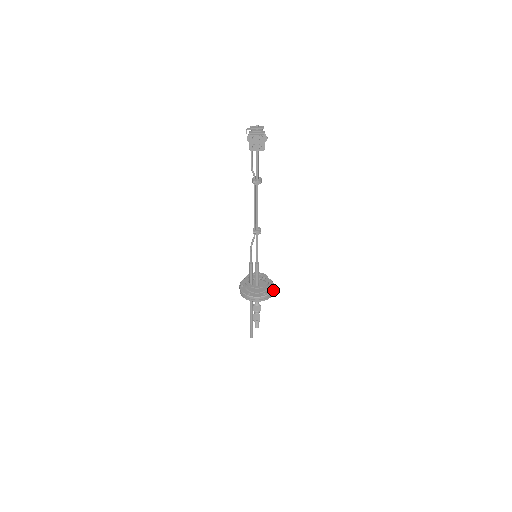
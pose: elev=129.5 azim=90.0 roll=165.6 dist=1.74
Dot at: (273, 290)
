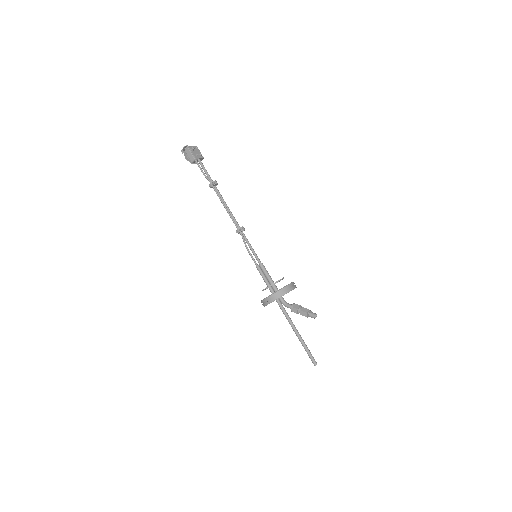
Dot at: occluded
